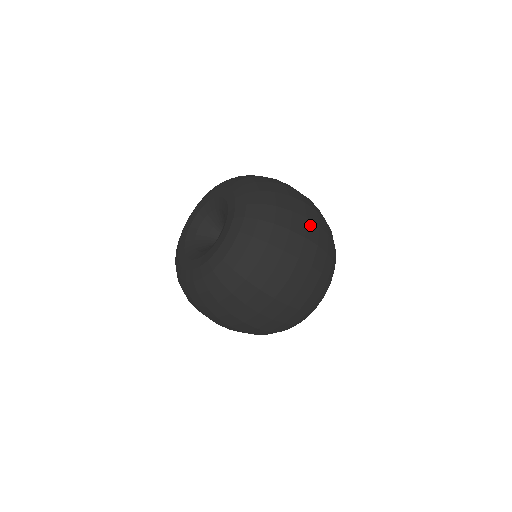
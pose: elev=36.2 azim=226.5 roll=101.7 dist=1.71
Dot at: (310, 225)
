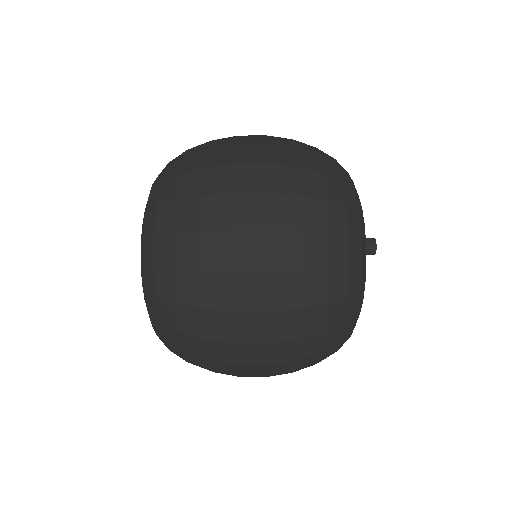
Dot at: (242, 281)
